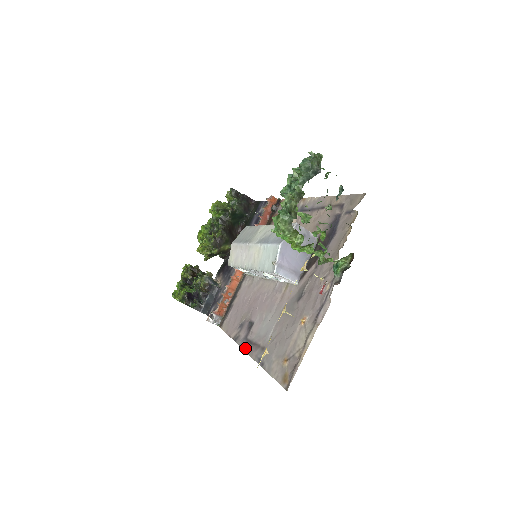
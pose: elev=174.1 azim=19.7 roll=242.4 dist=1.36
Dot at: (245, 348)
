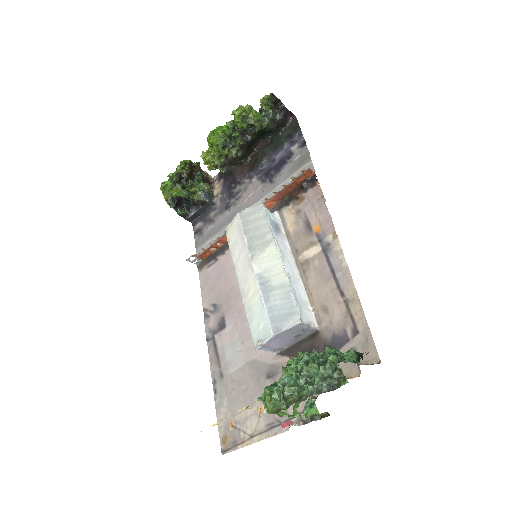
Dot at: (209, 345)
